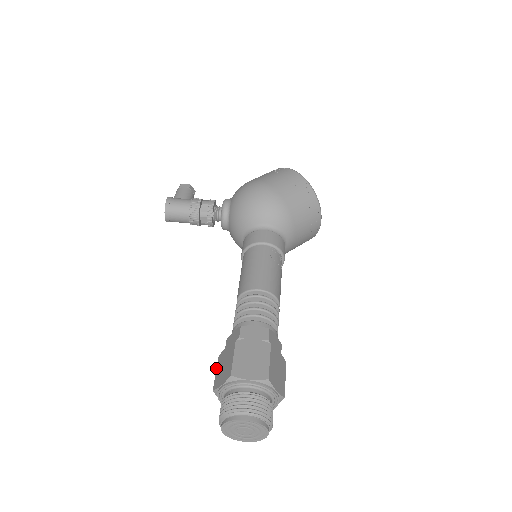
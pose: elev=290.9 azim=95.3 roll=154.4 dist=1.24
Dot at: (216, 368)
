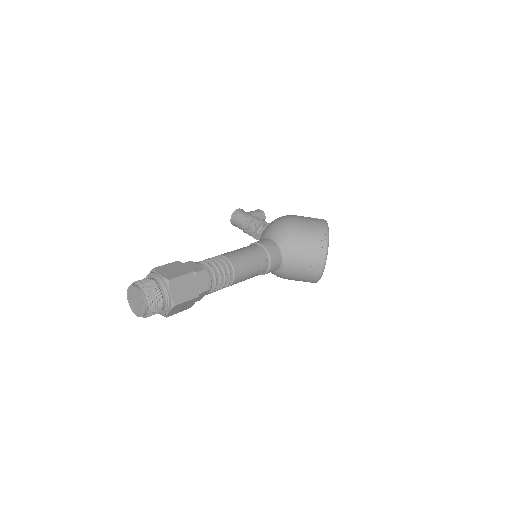
Dot at: occluded
